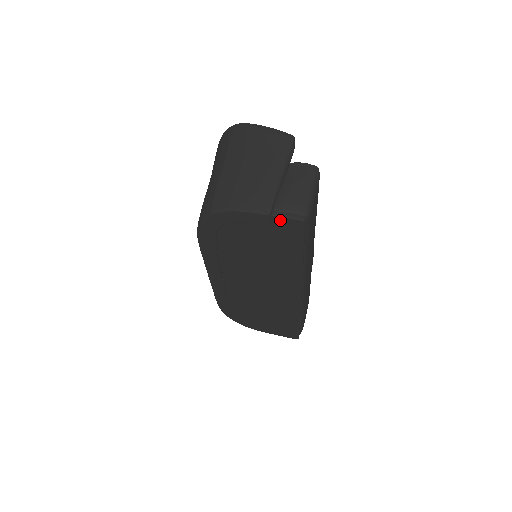
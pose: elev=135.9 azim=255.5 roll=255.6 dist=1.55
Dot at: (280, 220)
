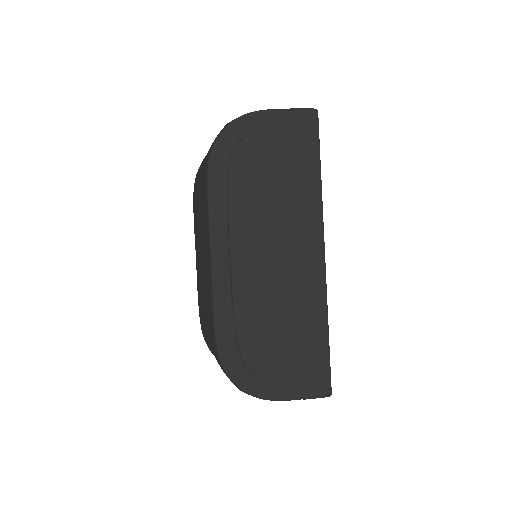
Dot at: (296, 114)
